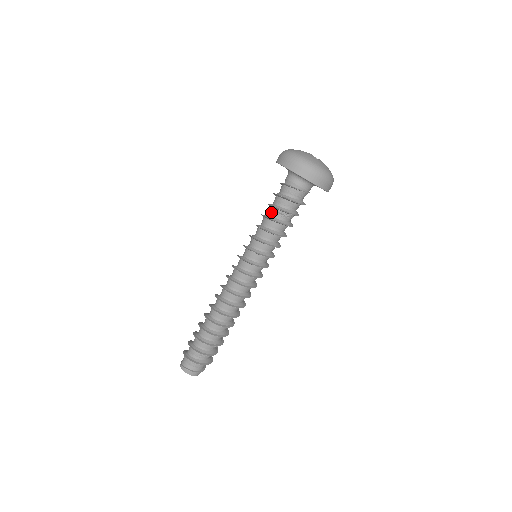
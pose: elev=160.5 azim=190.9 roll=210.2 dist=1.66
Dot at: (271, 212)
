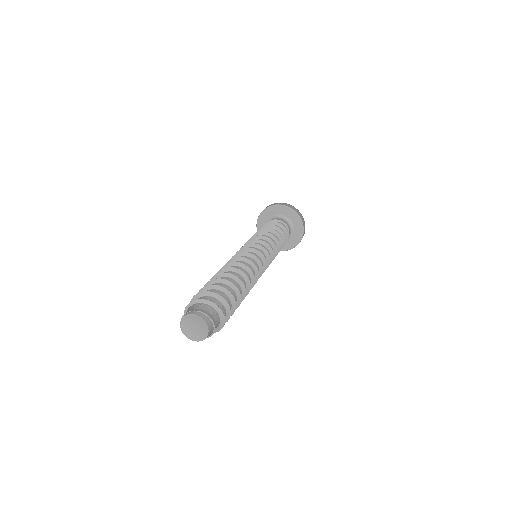
Dot at: occluded
